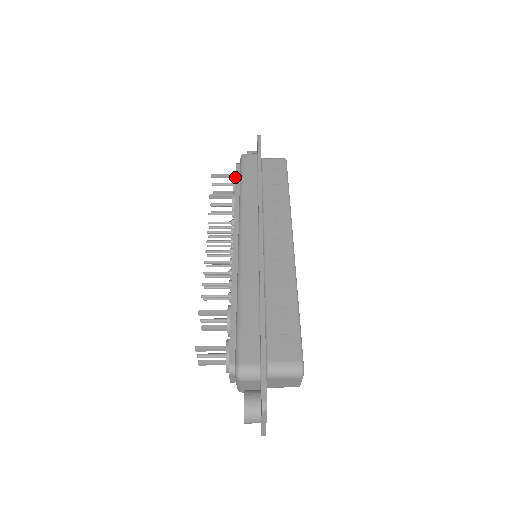
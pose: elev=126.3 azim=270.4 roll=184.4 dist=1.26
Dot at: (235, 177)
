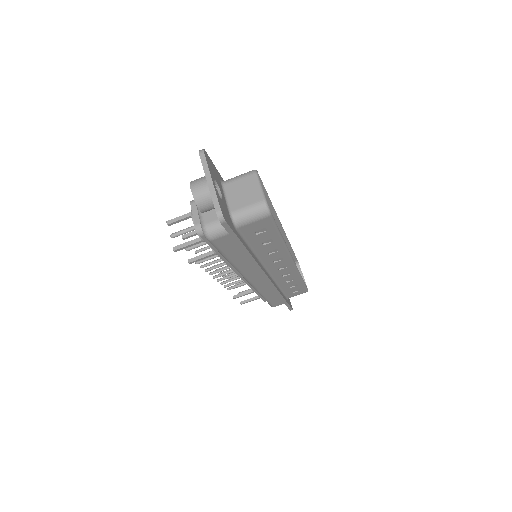
Dot at: occluded
